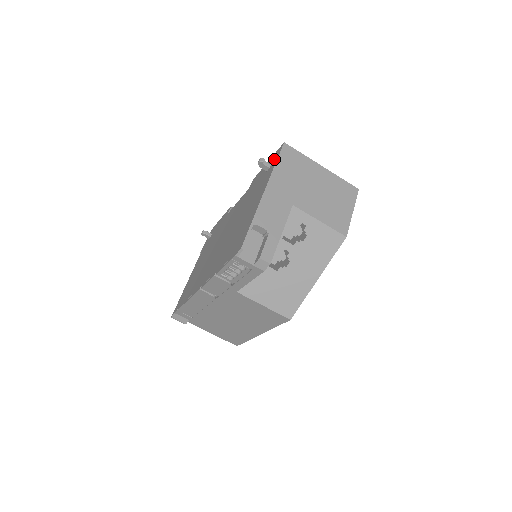
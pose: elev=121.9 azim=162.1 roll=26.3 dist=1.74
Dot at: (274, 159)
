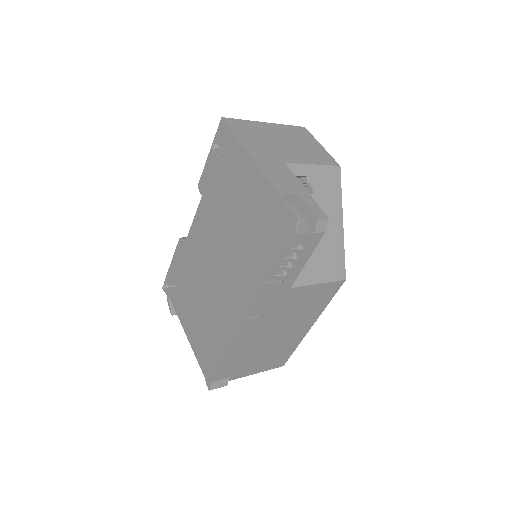
Dot at: (225, 139)
